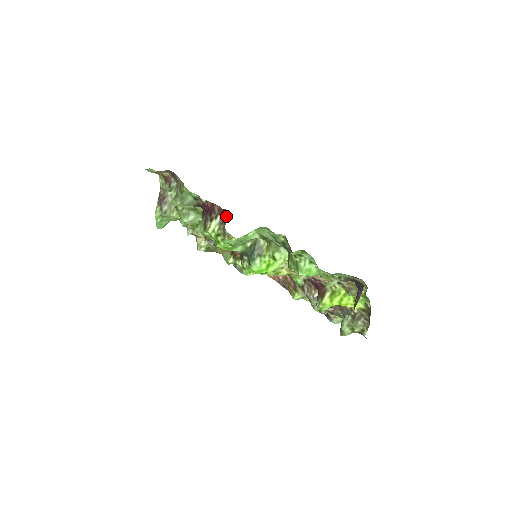
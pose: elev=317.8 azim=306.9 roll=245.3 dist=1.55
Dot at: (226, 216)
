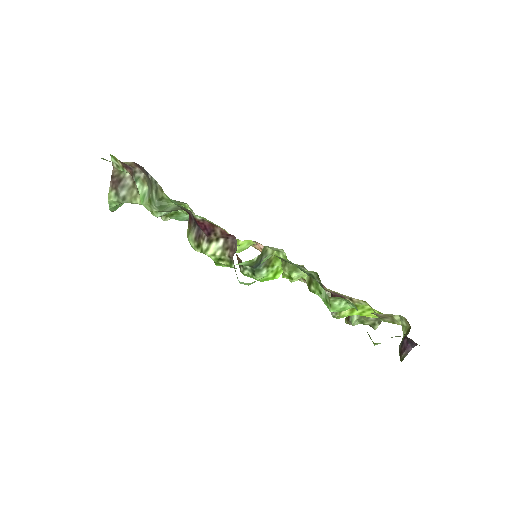
Dot at: (233, 242)
